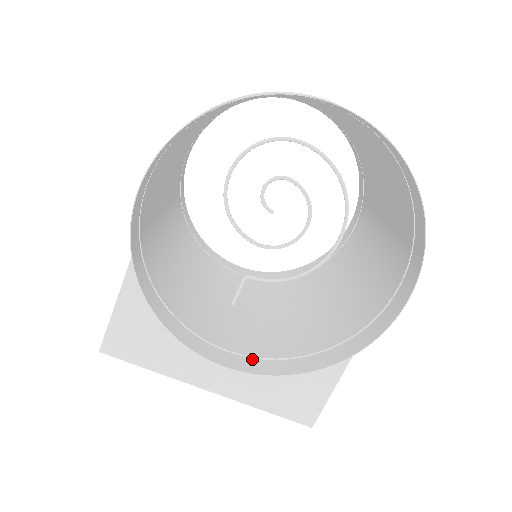
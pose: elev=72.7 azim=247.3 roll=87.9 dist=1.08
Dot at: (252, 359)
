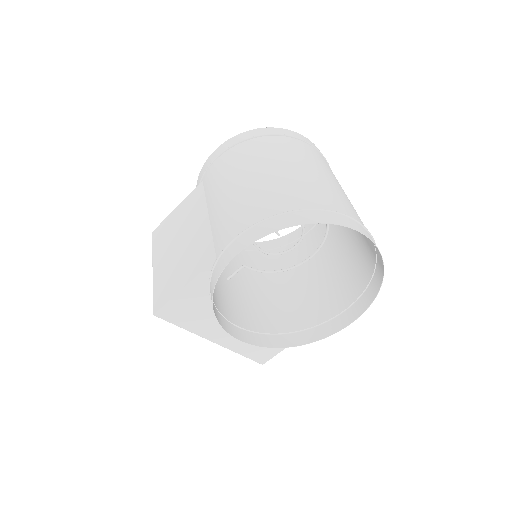
Dot at: (250, 333)
